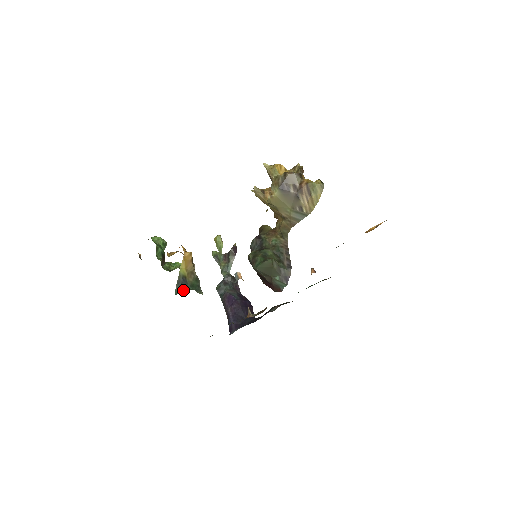
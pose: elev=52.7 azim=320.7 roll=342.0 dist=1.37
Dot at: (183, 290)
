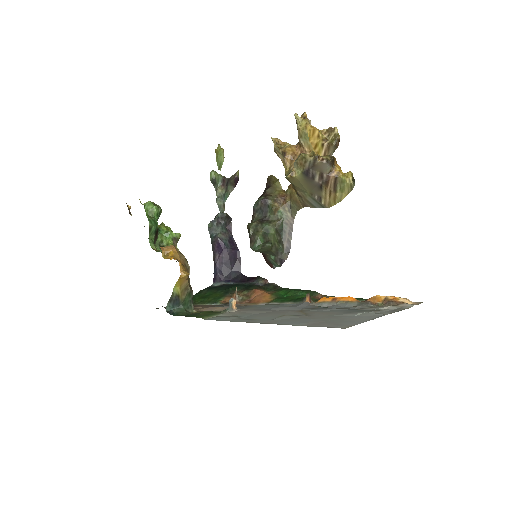
Dot at: (174, 310)
